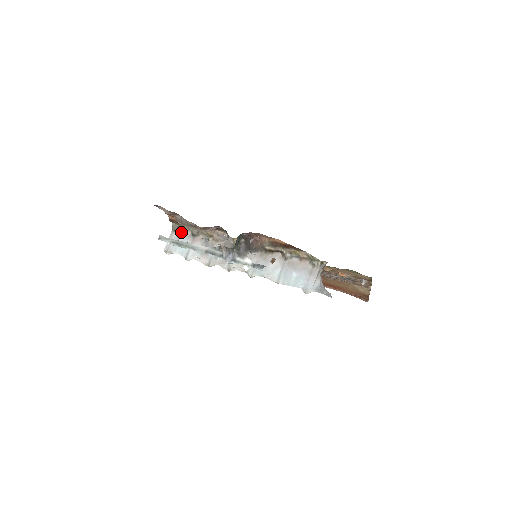
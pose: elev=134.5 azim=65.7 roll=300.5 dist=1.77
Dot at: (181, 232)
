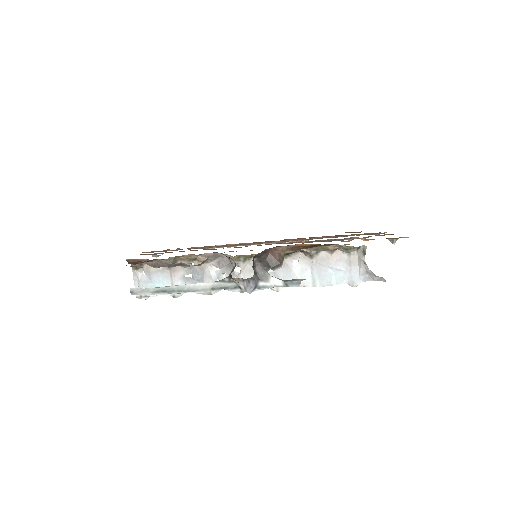
Dot at: (148, 268)
